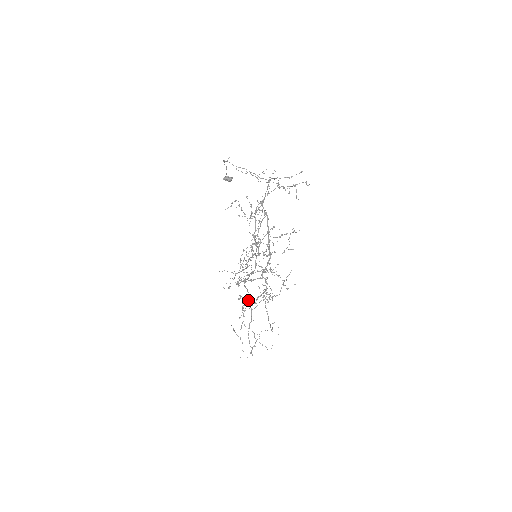
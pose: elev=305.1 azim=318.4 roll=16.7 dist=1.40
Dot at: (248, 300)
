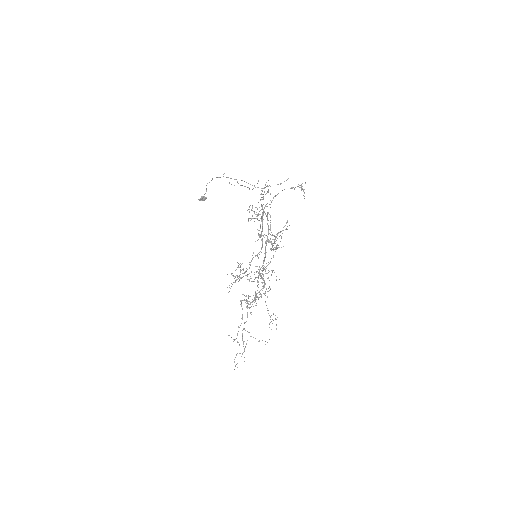
Dot at: occluded
